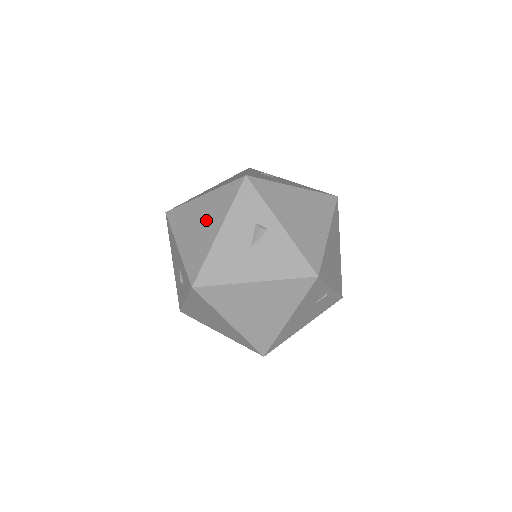
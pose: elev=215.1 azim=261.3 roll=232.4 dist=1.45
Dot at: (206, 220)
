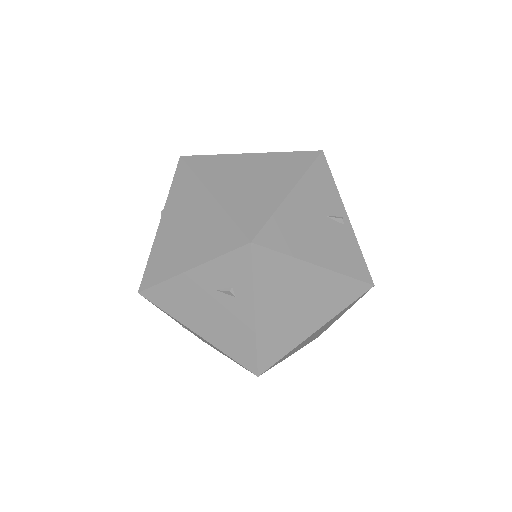
Dot at: occluded
